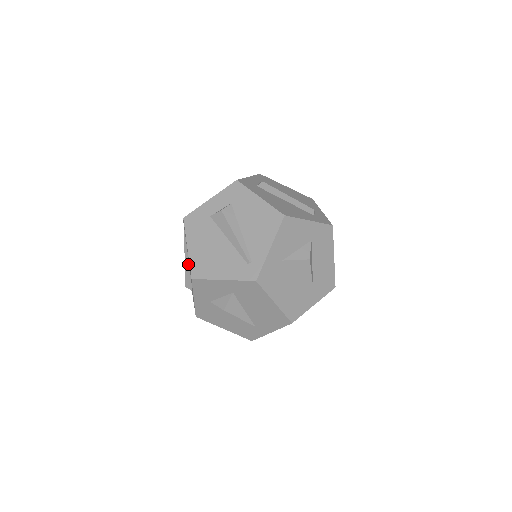
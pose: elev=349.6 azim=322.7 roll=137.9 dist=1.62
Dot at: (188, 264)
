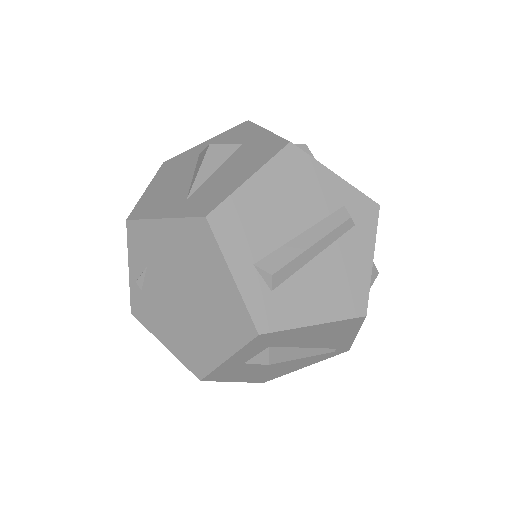
Dot at: occluded
